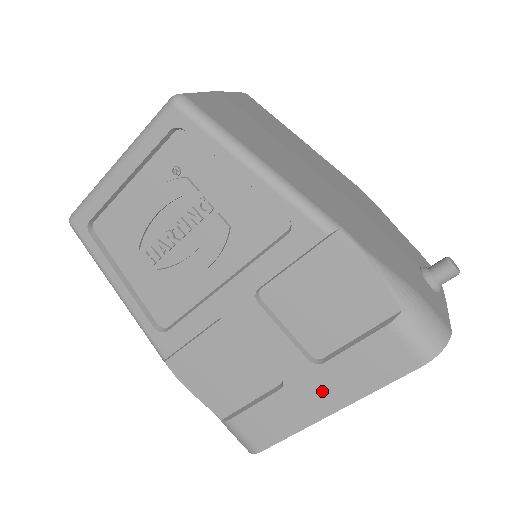
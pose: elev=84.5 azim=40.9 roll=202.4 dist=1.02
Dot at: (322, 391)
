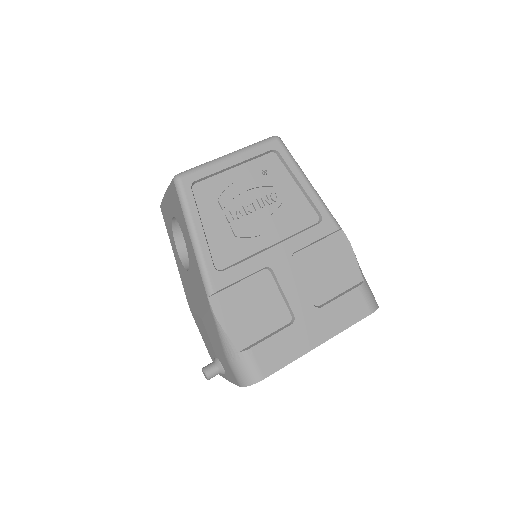
Dot at: (317, 327)
